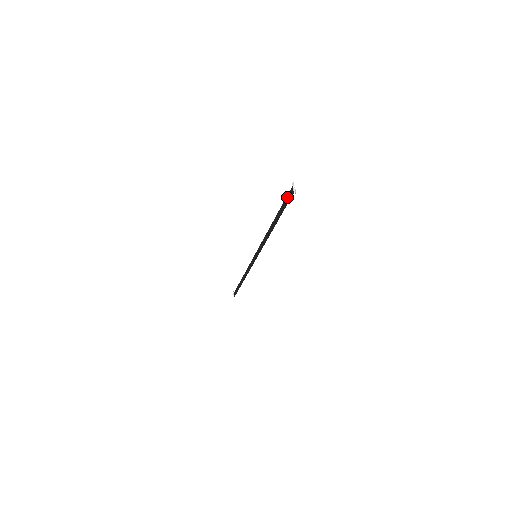
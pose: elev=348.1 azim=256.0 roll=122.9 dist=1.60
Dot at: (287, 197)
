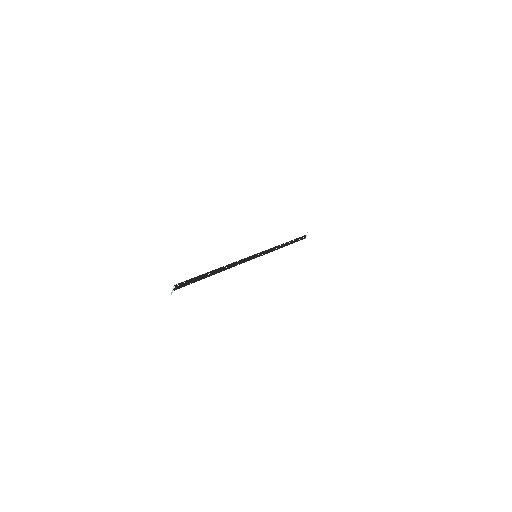
Dot at: (187, 281)
